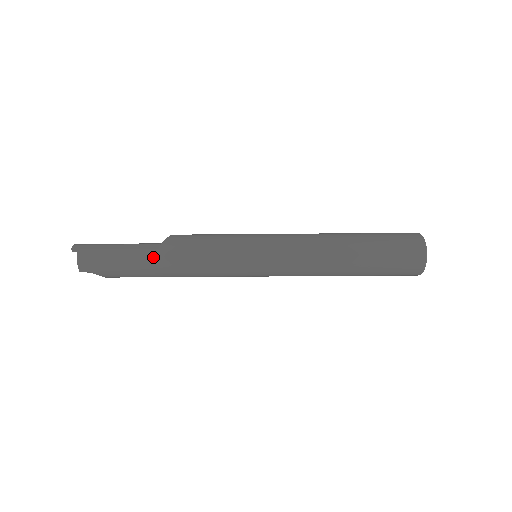
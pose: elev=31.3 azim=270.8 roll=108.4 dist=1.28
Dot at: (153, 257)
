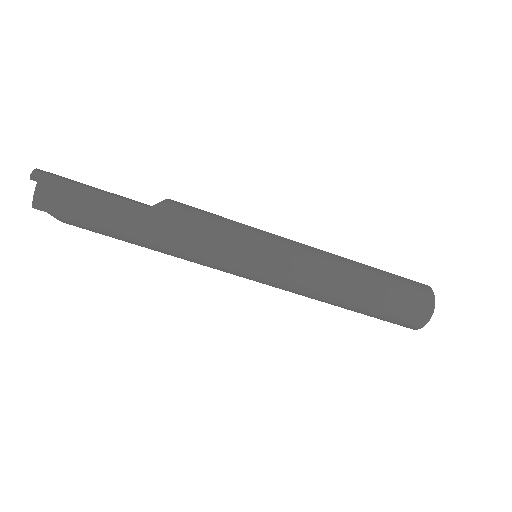
Dot at: (138, 222)
